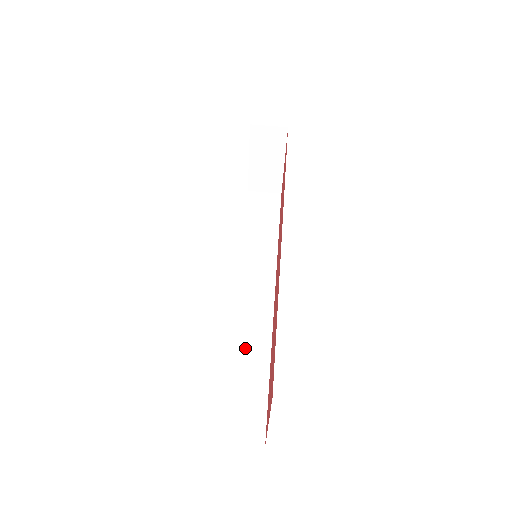
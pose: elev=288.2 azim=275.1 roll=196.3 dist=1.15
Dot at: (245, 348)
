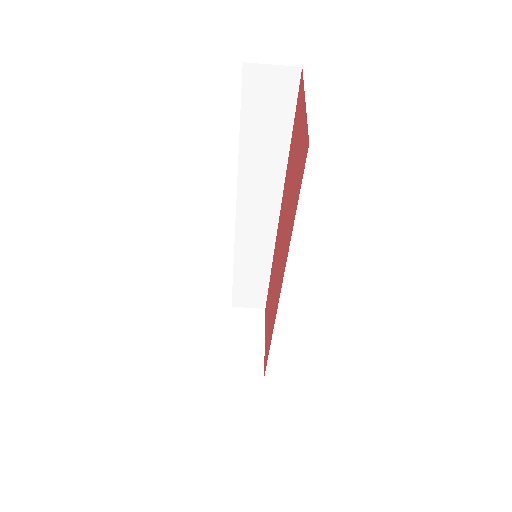
Dot at: (251, 266)
